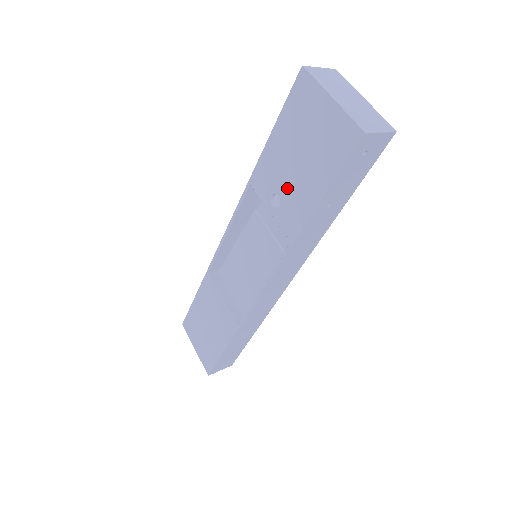
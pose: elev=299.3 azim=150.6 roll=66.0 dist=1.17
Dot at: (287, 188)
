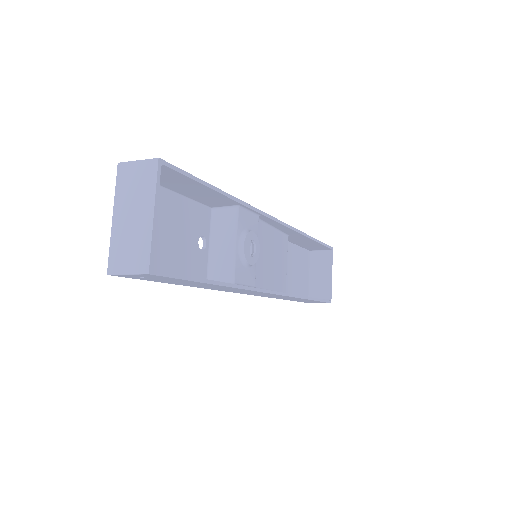
Dot at: (185, 244)
